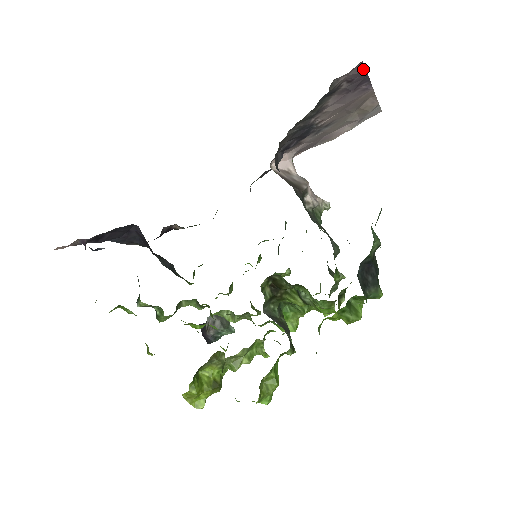
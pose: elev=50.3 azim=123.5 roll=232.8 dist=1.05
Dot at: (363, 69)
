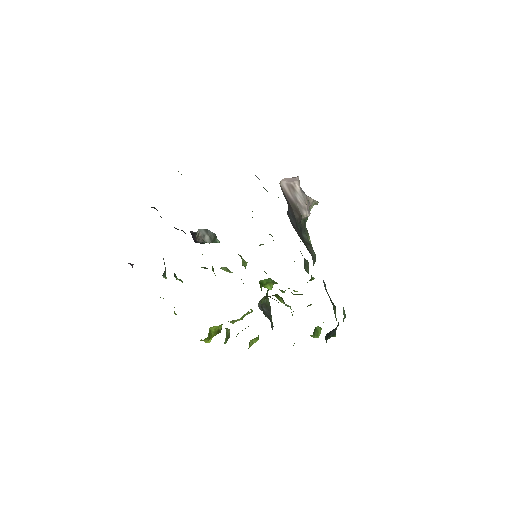
Dot at: occluded
